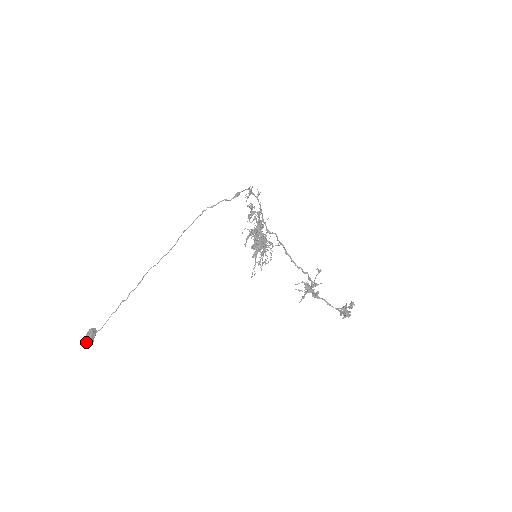
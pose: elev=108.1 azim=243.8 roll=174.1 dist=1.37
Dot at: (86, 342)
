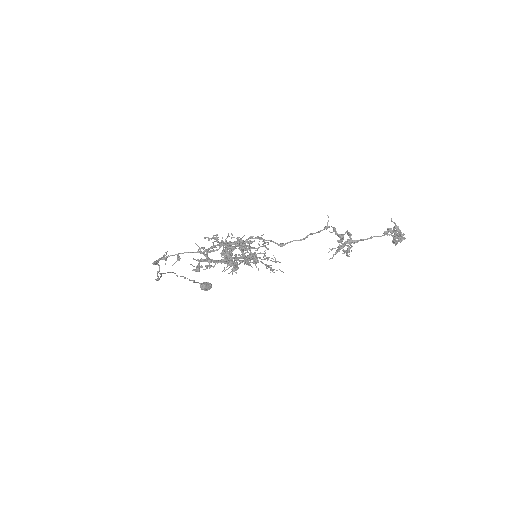
Dot at: (209, 289)
